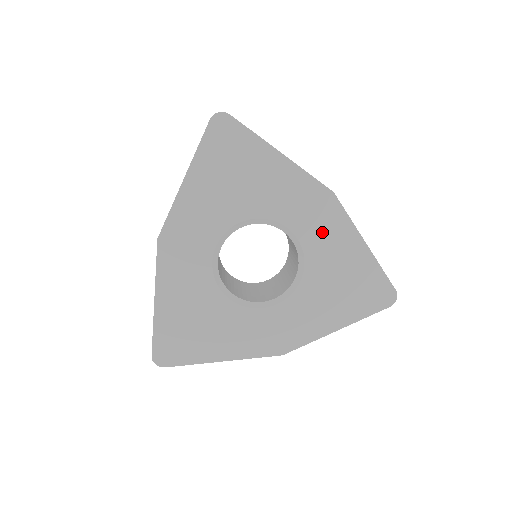
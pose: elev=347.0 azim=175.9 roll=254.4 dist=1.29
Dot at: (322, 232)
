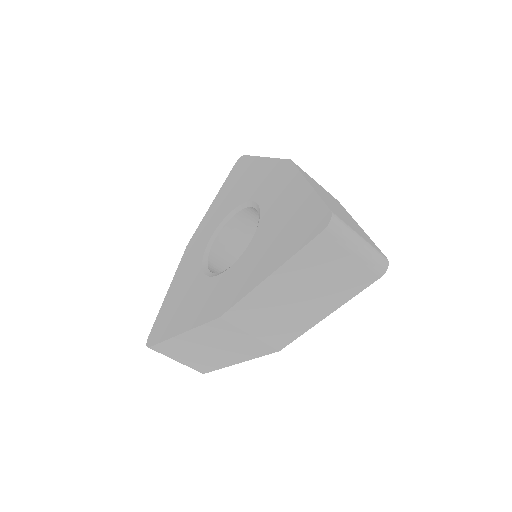
Dot at: (277, 192)
